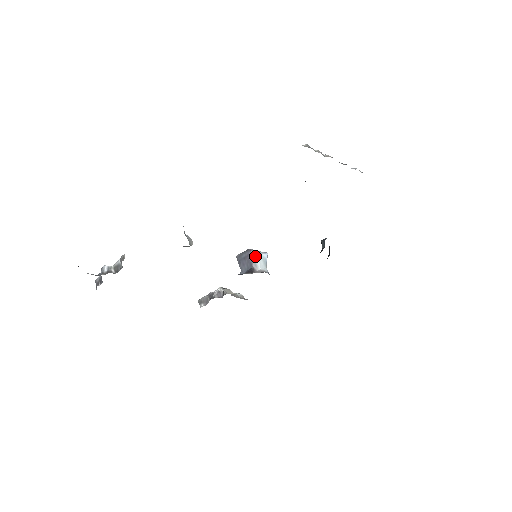
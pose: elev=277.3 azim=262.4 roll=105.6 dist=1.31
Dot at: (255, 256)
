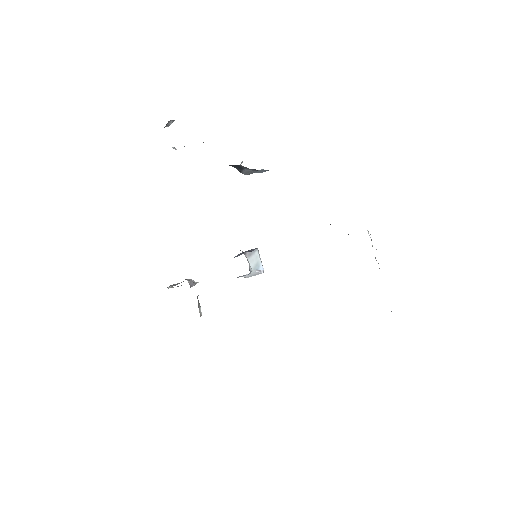
Dot at: (256, 253)
